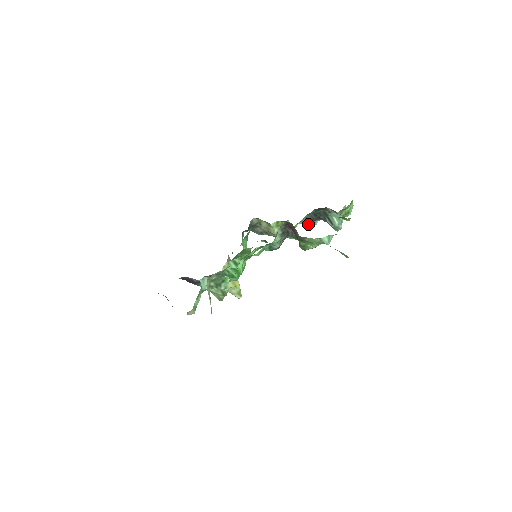
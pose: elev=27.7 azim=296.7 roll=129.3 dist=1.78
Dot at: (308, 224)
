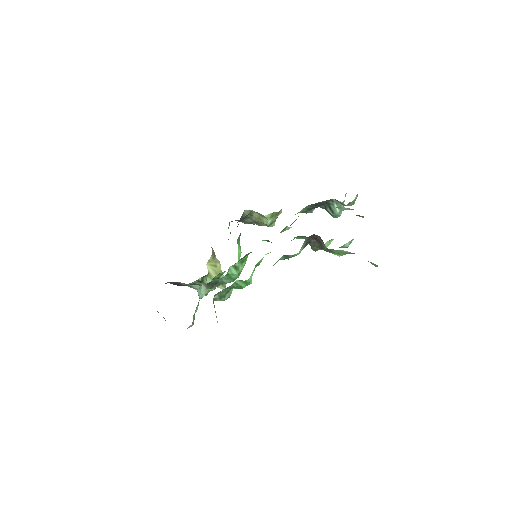
Dot at: occluded
